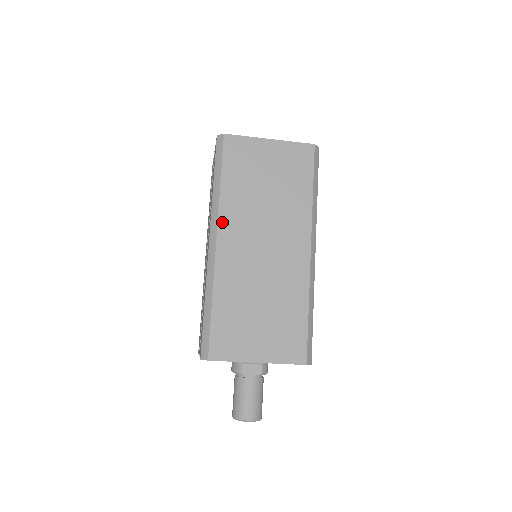
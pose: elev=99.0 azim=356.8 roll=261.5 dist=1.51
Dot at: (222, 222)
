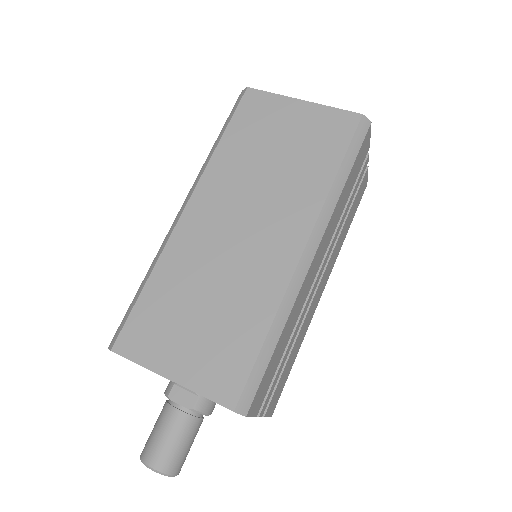
Dot at: (202, 186)
